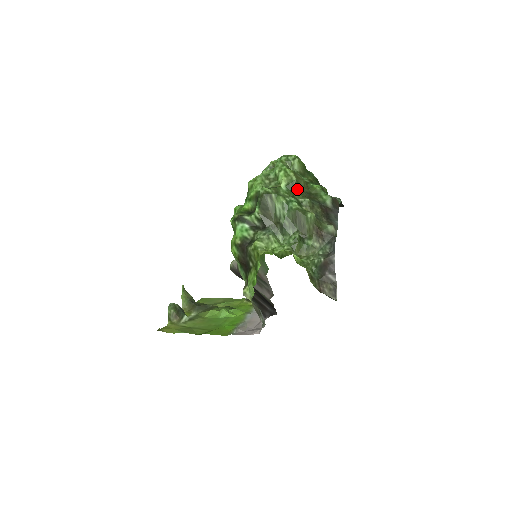
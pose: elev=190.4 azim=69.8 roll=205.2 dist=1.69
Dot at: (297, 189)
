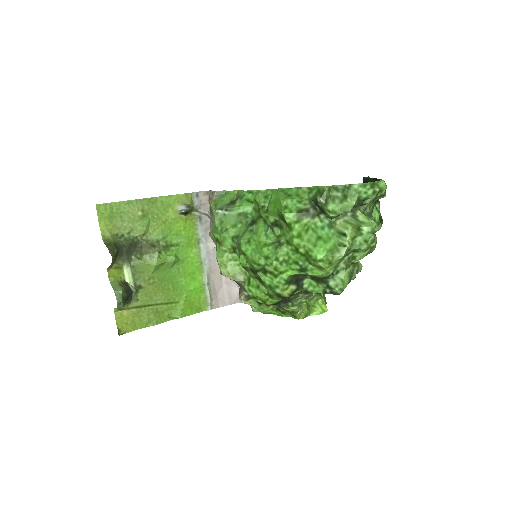
Dot at: occluded
